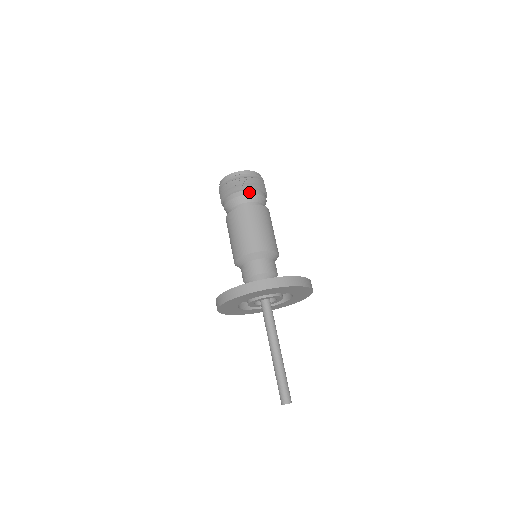
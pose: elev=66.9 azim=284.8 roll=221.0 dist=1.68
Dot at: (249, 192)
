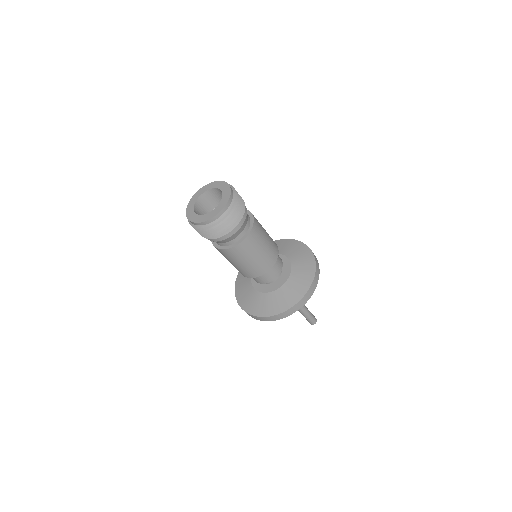
Dot at: (227, 236)
